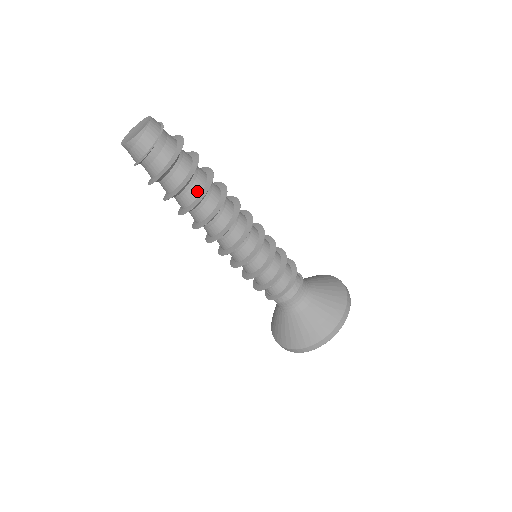
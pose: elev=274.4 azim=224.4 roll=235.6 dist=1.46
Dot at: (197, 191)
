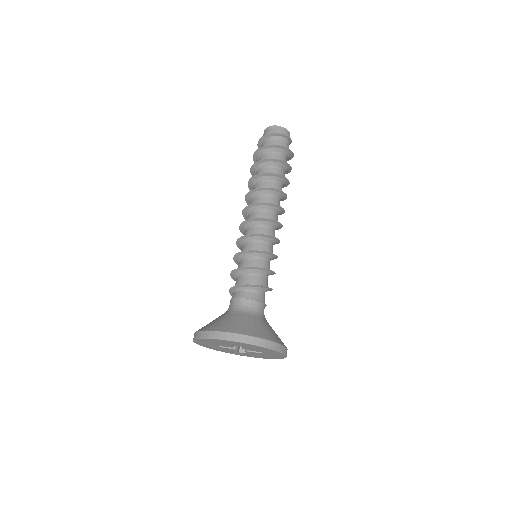
Dot at: (269, 172)
